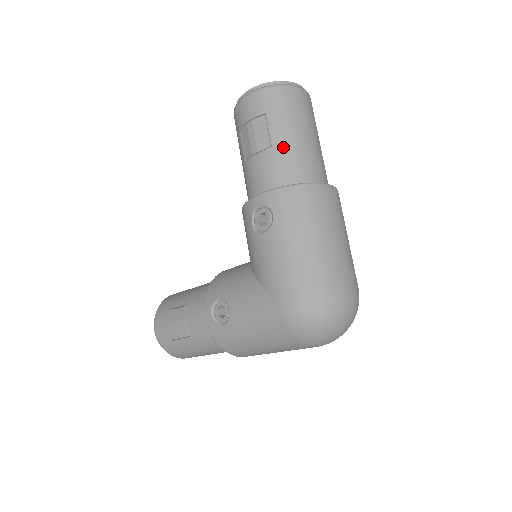
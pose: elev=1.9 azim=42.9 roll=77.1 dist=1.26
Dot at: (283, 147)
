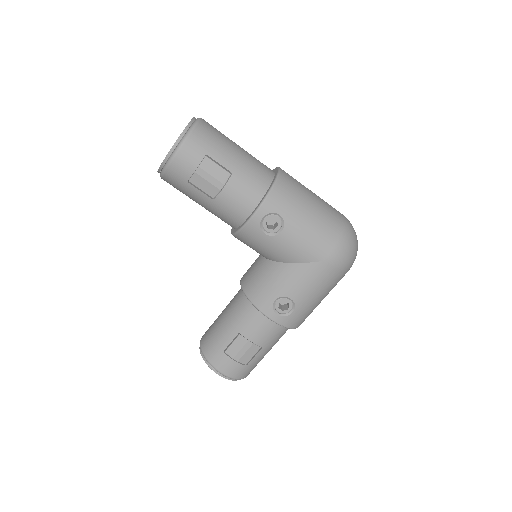
Dot at: (239, 168)
